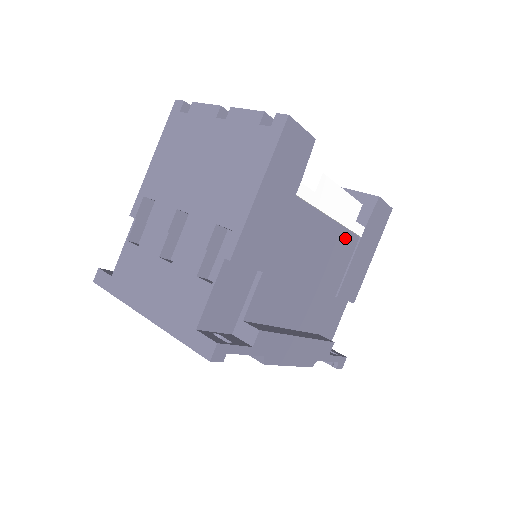
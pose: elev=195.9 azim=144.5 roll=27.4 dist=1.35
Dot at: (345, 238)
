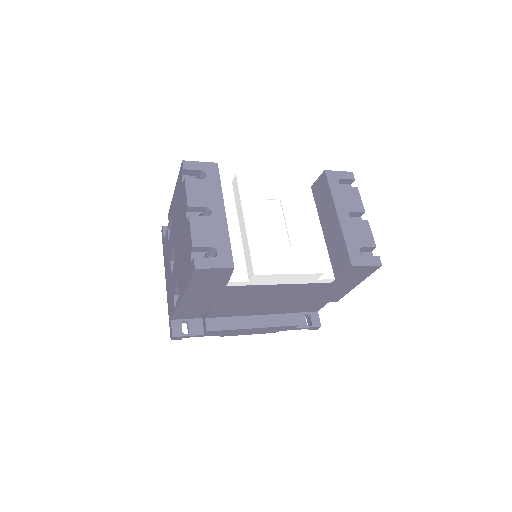
Dot at: (308, 285)
